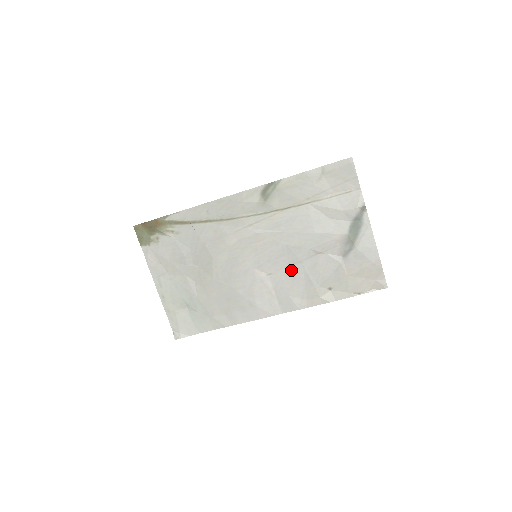
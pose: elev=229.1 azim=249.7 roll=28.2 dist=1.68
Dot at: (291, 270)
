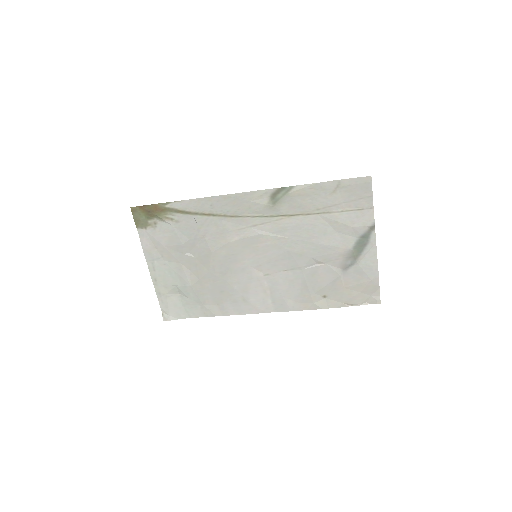
Dot at: (289, 274)
